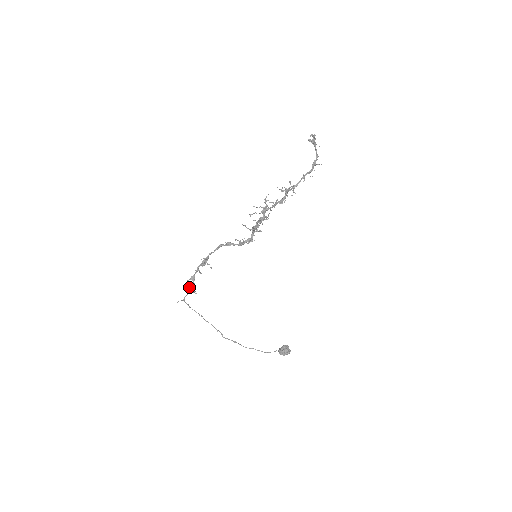
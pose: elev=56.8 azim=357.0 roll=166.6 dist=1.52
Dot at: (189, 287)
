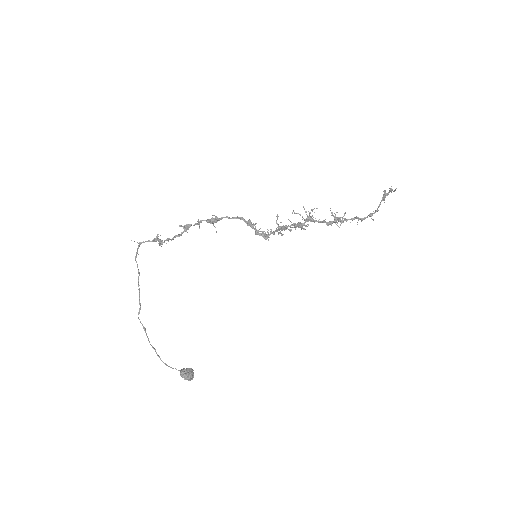
Dot at: occluded
